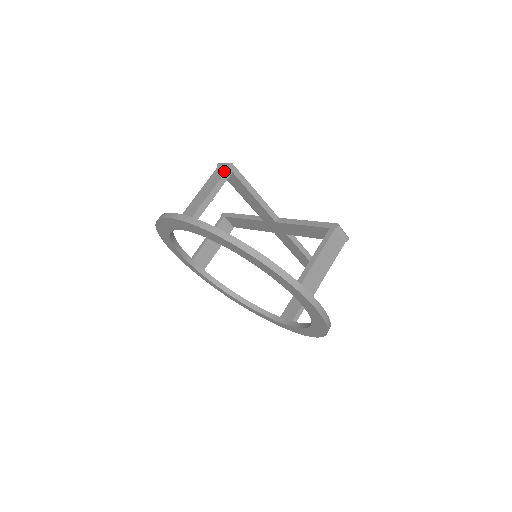
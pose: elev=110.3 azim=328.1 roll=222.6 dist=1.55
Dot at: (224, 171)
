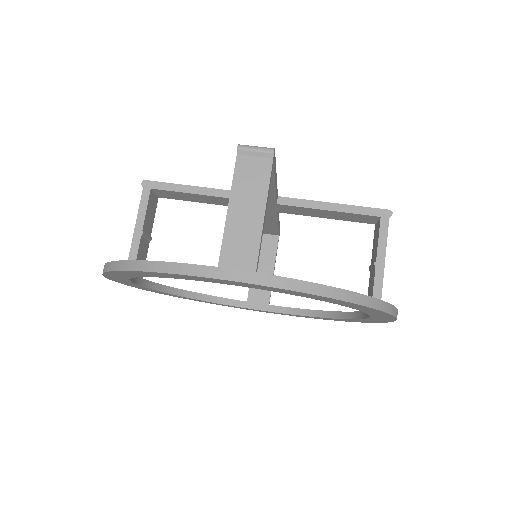
Dot at: (267, 165)
